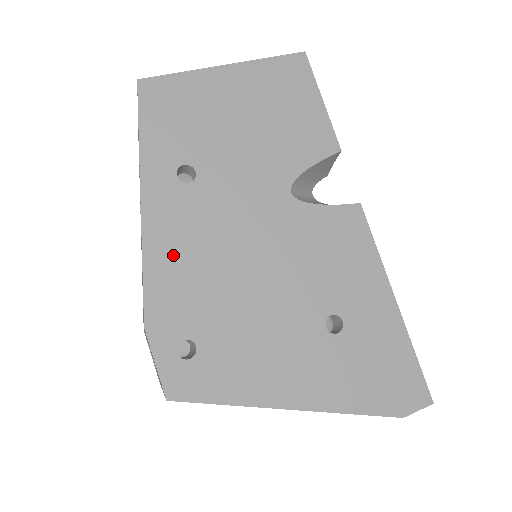
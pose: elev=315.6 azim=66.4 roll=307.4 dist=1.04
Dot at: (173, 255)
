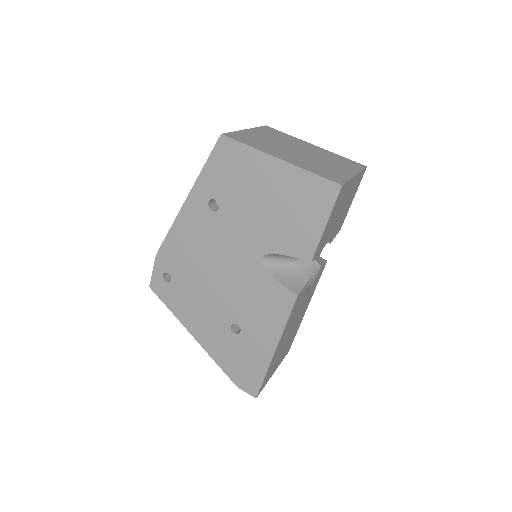
Dot at: (184, 237)
